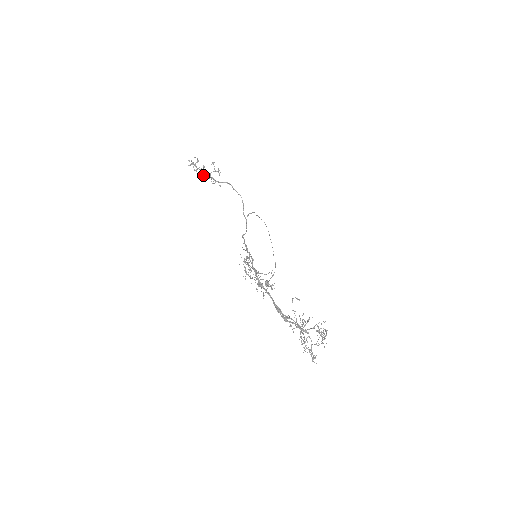
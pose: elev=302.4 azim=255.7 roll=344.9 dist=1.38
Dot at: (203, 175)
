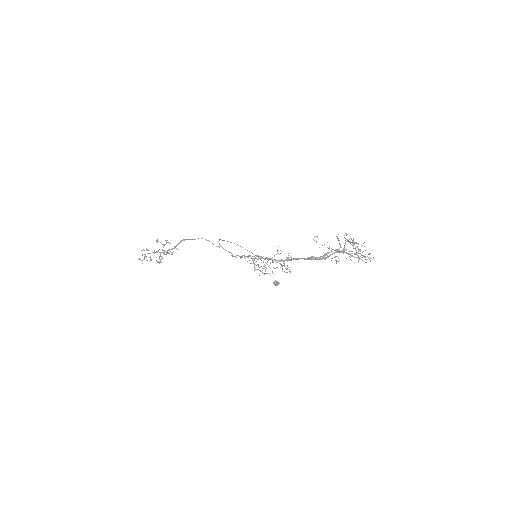
Dot at: (159, 257)
